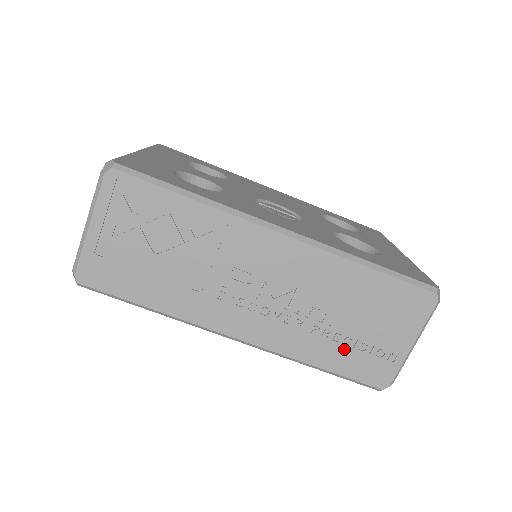
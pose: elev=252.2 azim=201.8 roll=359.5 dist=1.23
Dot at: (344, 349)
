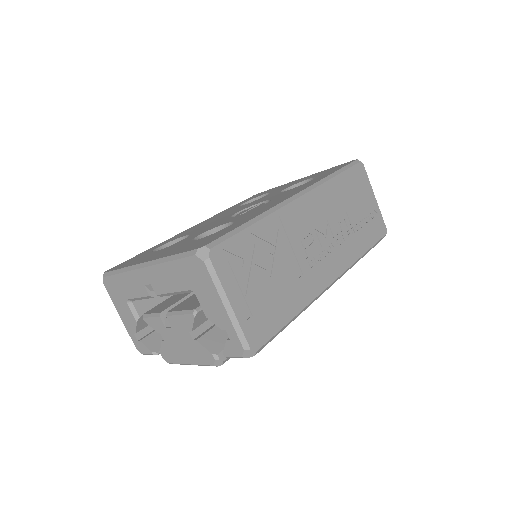
Dot at: (363, 230)
